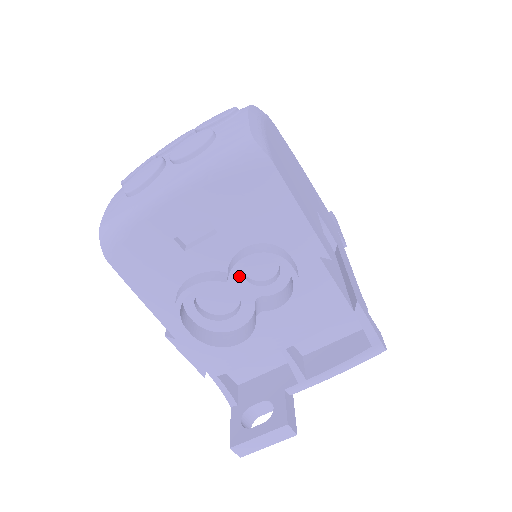
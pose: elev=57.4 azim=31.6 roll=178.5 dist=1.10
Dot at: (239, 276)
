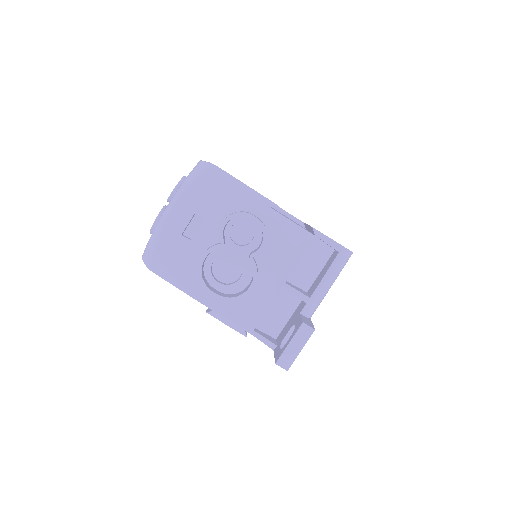
Dot at: (230, 244)
